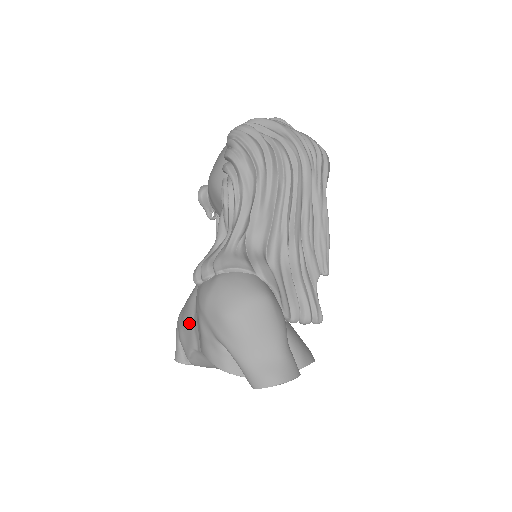
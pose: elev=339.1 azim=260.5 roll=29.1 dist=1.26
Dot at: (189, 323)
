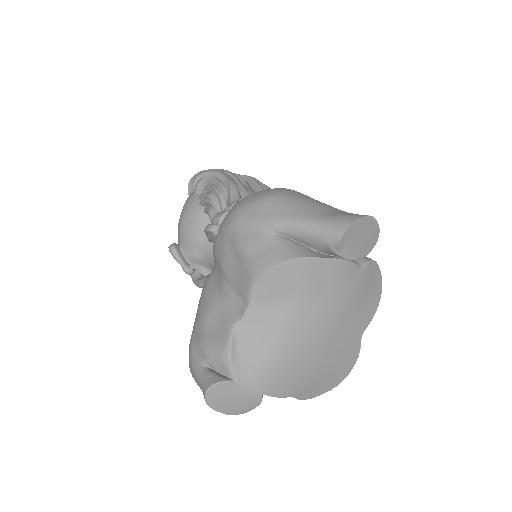
Dot at: (214, 306)
